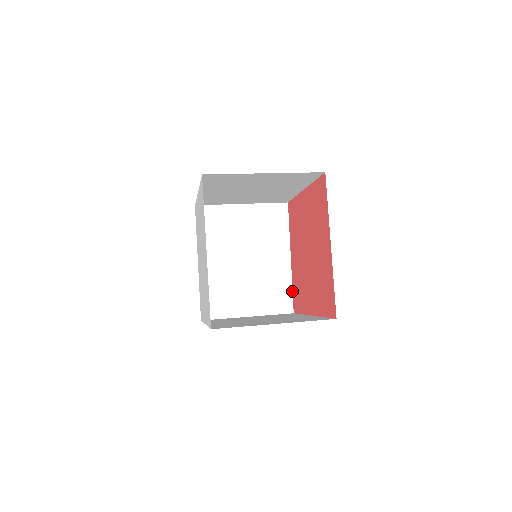
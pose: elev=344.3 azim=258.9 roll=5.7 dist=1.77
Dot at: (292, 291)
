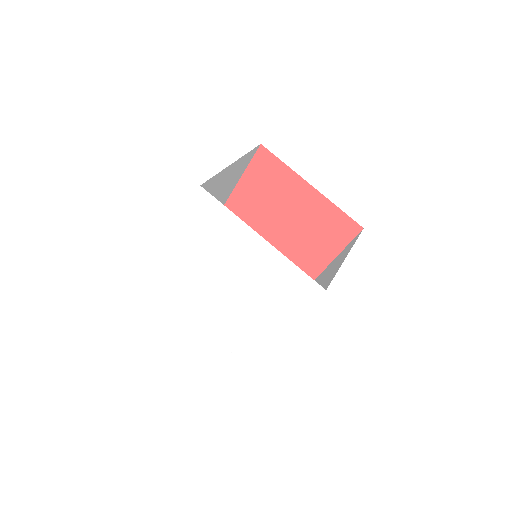
Dot at: occluded
